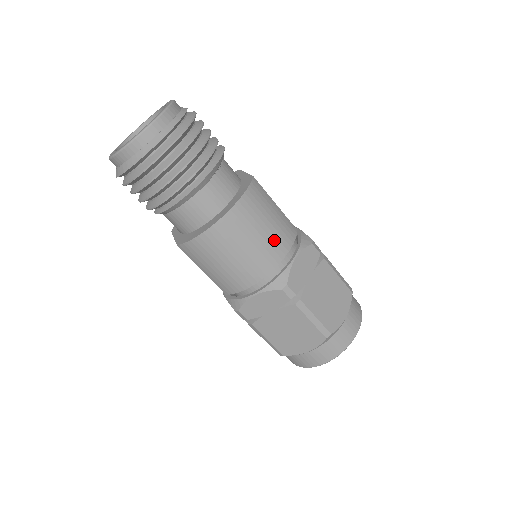
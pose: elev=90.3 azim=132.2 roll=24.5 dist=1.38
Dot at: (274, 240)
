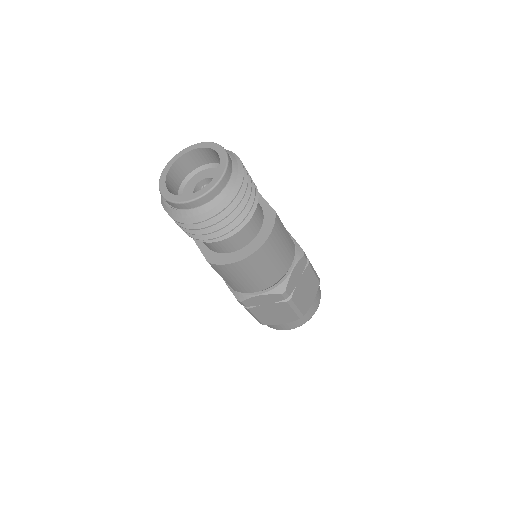
Dot at: (283, 261)
